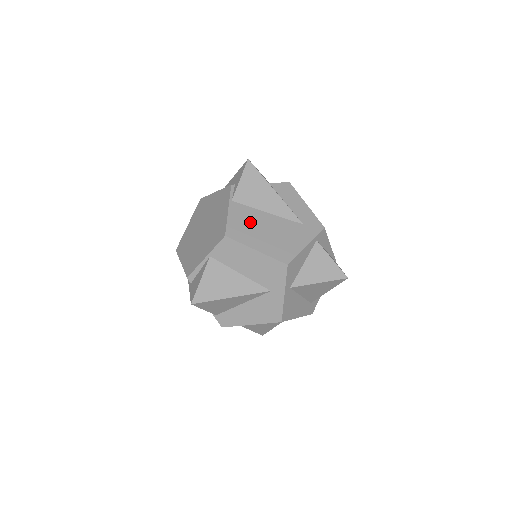
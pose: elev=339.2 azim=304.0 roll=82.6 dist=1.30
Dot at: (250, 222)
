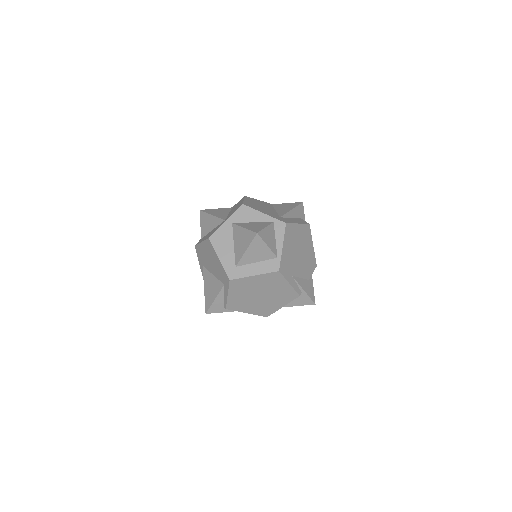
Dot at: (262, 204)
